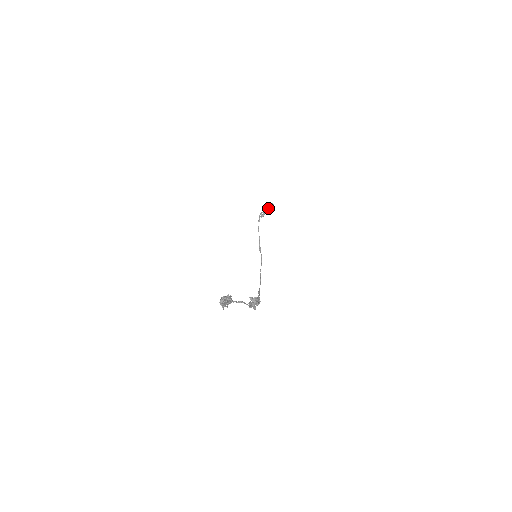
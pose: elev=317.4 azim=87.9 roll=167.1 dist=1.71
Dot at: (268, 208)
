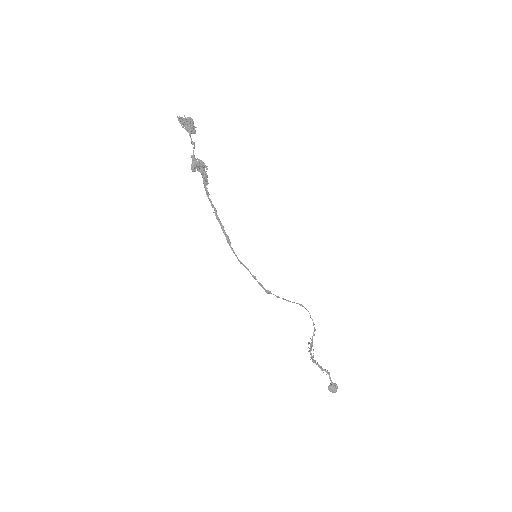
Dot at: (327, 370)
